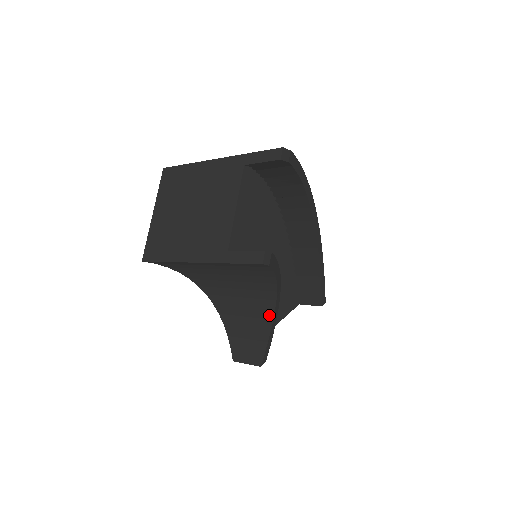
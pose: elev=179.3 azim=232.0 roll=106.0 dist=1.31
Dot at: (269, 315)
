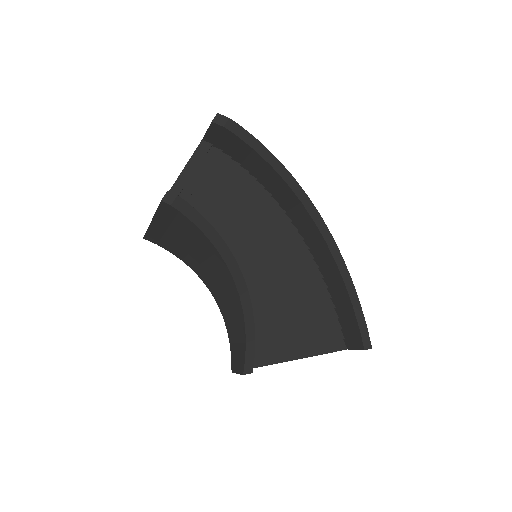
Dot at: (239, 305)
